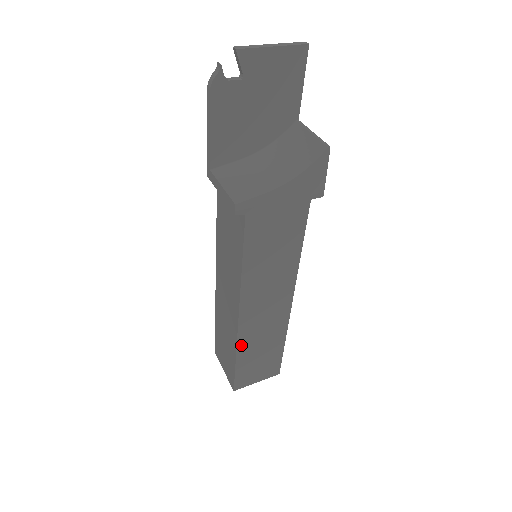
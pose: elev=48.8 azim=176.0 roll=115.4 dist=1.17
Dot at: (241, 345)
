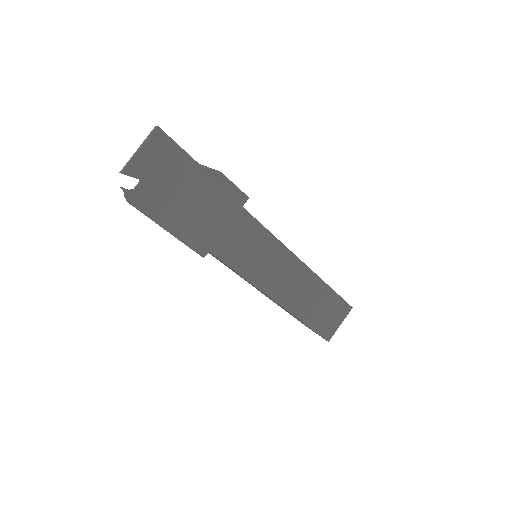
Dot at: (298, 314)
